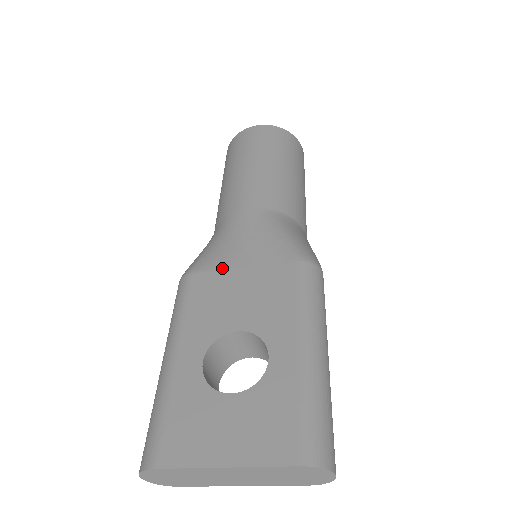
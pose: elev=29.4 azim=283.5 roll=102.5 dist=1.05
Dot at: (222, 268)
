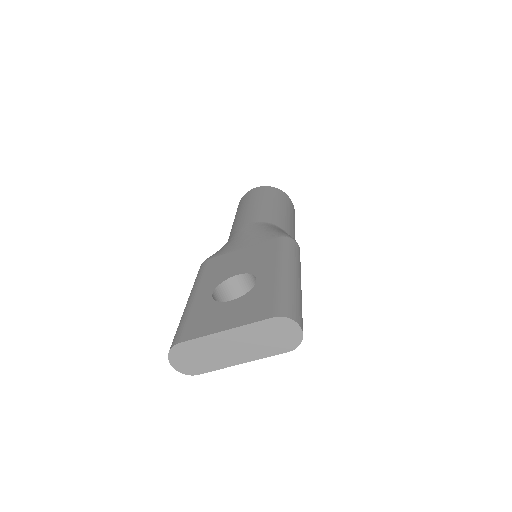
Dot at: (228, 252)
